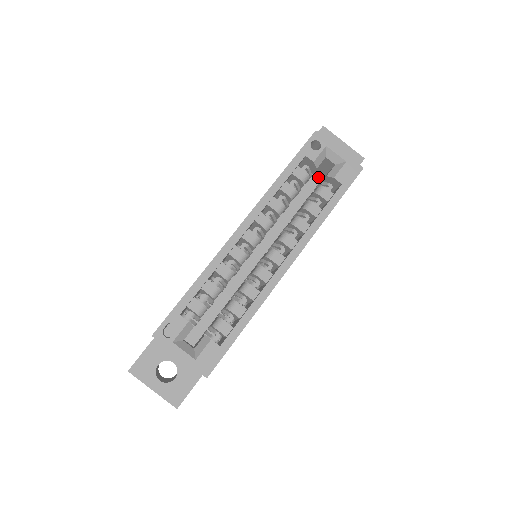
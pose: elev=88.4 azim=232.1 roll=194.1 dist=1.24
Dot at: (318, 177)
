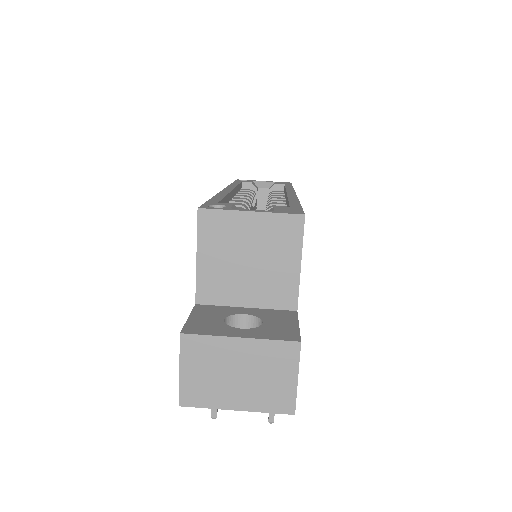
Dot at: occluded
